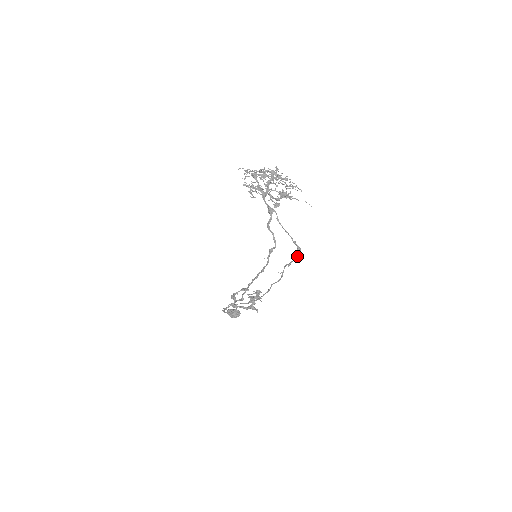
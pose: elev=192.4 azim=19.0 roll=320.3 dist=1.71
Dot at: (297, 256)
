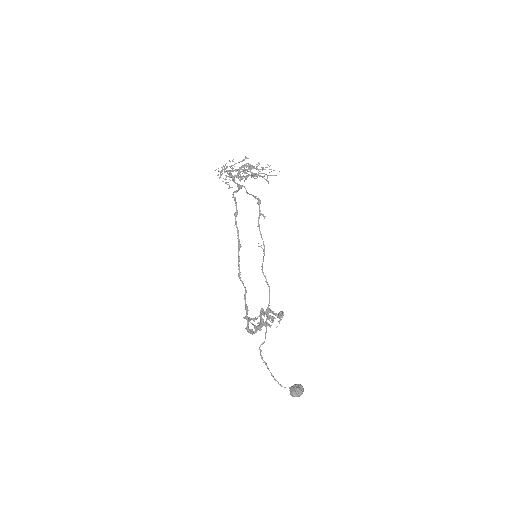
Dot at: (259, 209)
